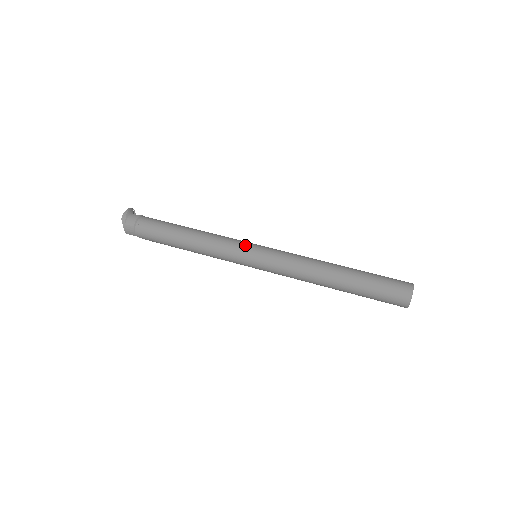
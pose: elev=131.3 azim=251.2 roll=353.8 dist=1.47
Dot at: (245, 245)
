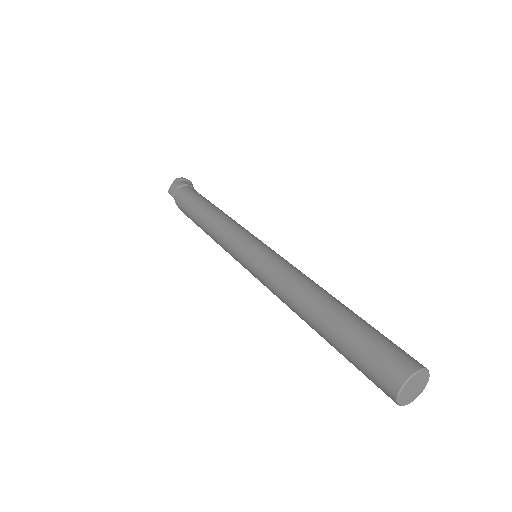
Dot at: (254, 236)
